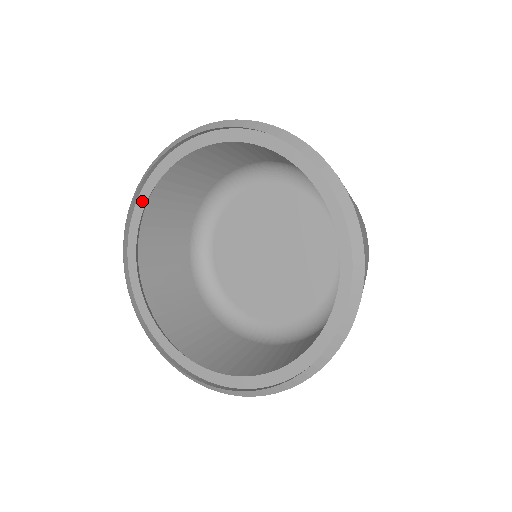
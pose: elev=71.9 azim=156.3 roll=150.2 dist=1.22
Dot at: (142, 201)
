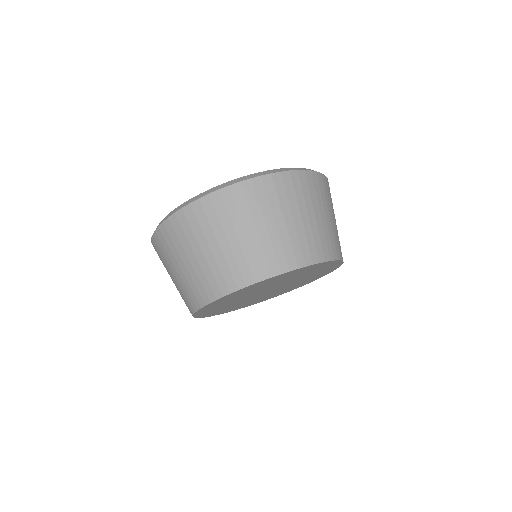
Dot at: occluded
